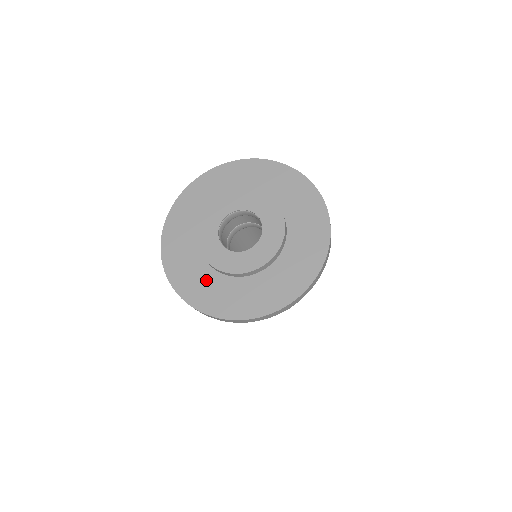
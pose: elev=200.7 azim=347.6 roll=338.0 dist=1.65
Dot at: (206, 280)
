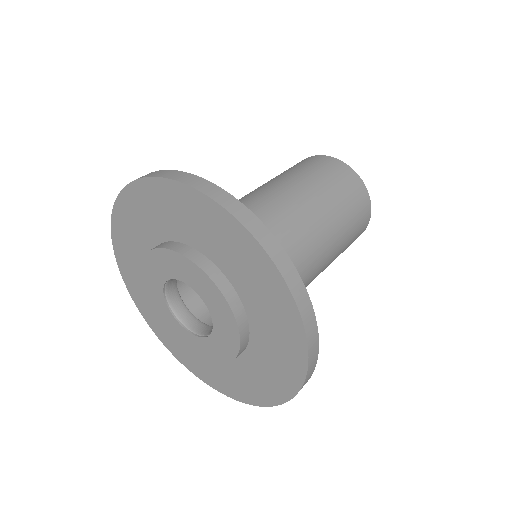
Dot at: occluded
